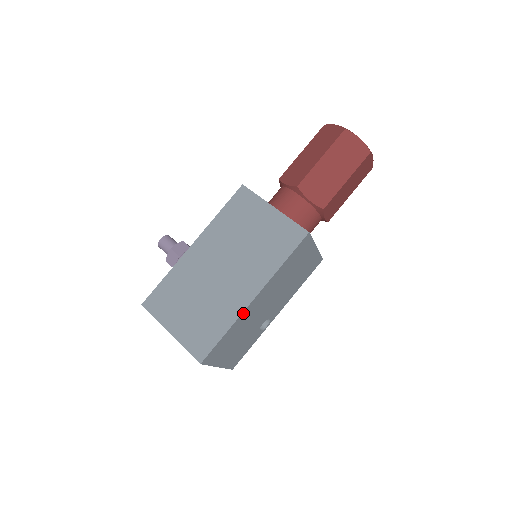
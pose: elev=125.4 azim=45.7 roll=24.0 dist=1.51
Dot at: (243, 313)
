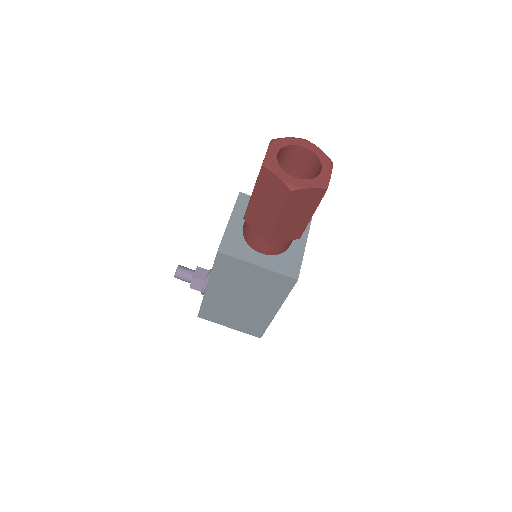
Dot at: (273, 317)
